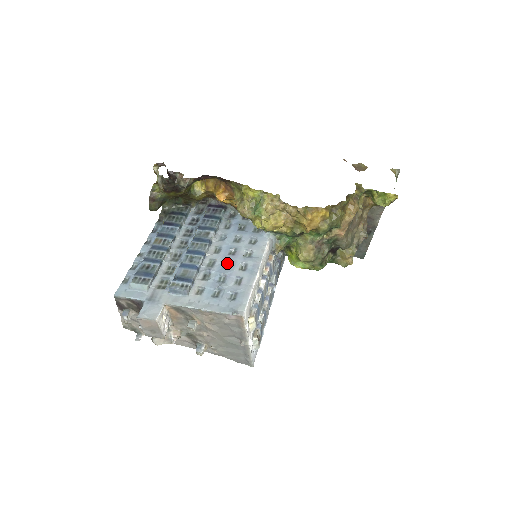
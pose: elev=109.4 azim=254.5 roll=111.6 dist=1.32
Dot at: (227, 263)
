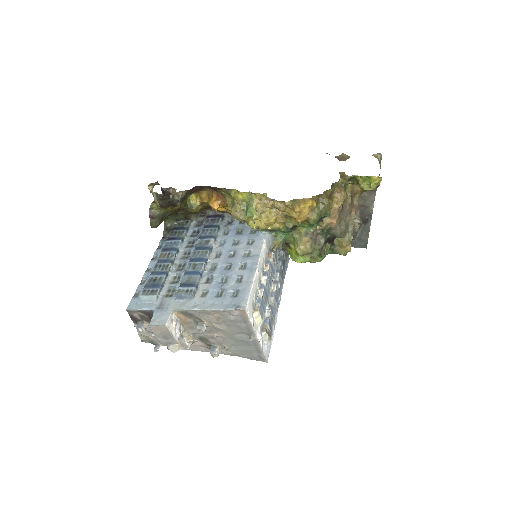
Dot at: (228, 265)
